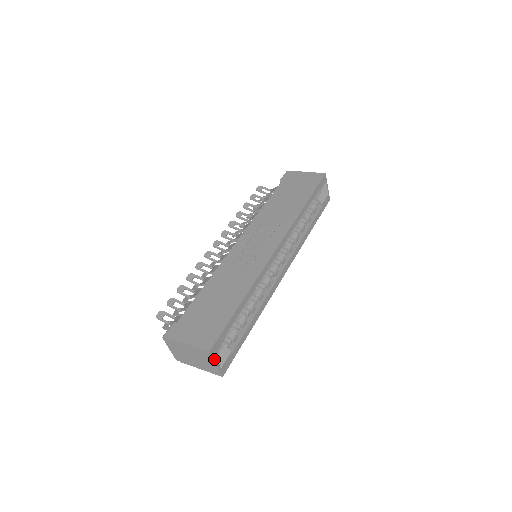
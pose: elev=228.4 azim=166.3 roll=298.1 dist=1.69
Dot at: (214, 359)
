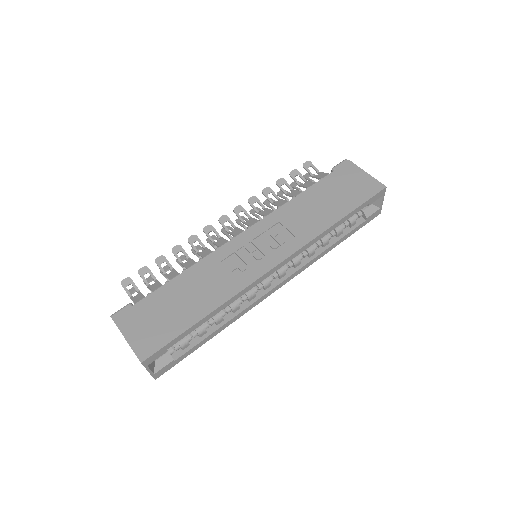
Dot at: (147, 368)
